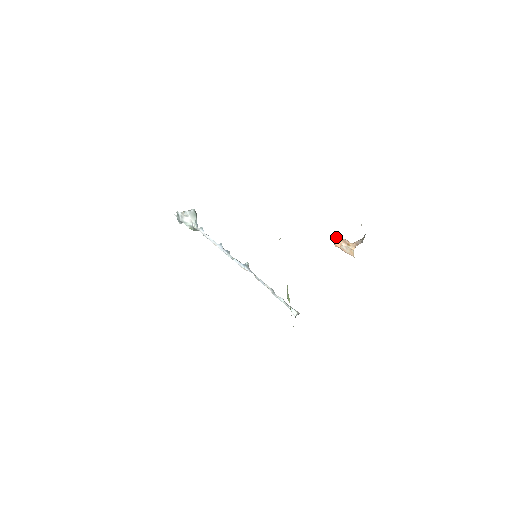
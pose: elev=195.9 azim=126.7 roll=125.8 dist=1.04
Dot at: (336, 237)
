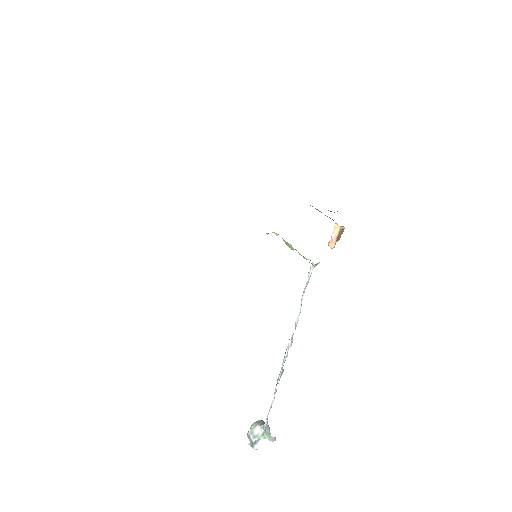
Dot at: (329, 245)
